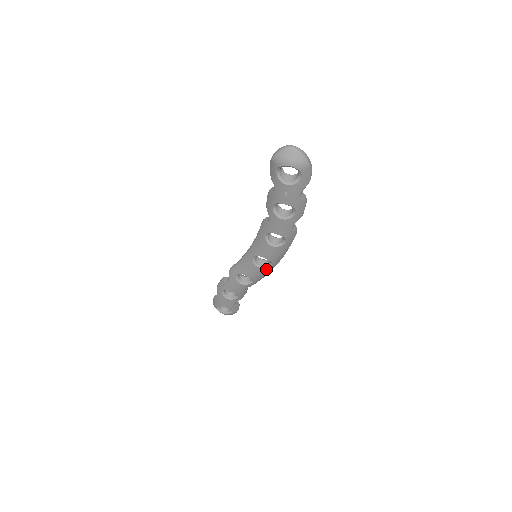
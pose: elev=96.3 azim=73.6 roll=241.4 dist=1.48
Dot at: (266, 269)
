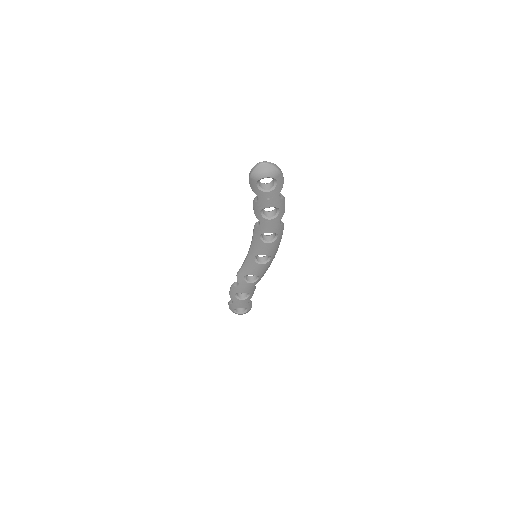
Dot at: (267, 264)
